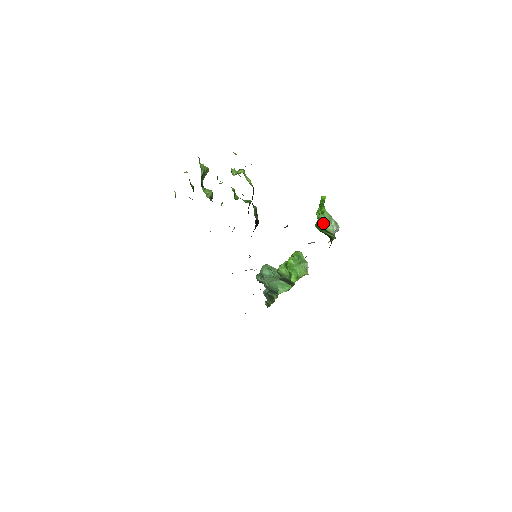
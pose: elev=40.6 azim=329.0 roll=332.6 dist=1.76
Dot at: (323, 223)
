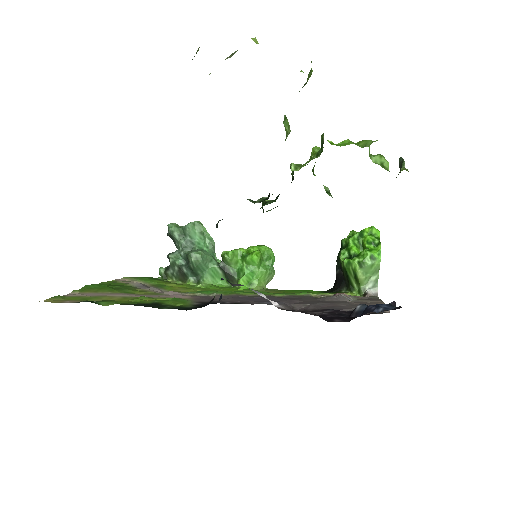
Dot at: (363, 269)
